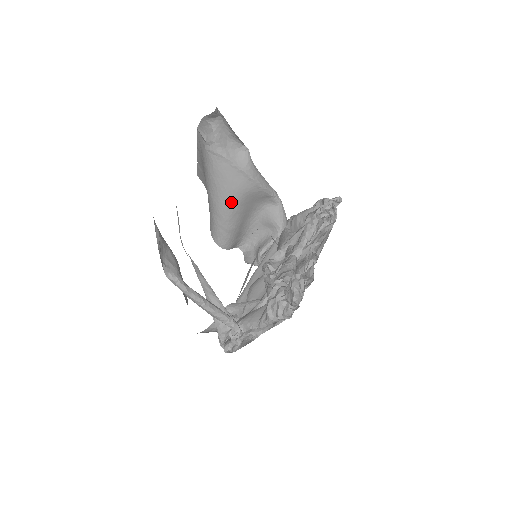
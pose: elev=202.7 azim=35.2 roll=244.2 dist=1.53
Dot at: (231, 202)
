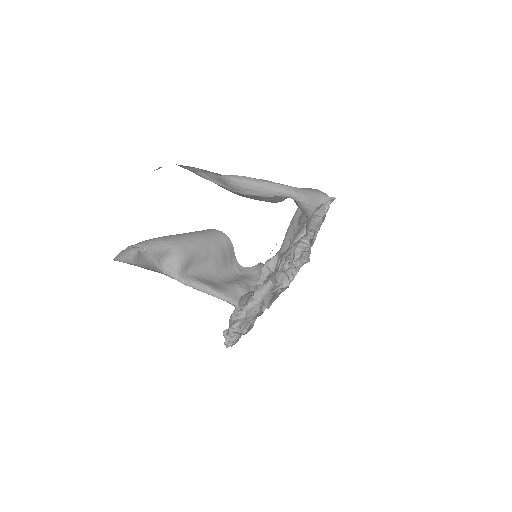
Dot at: occluded
